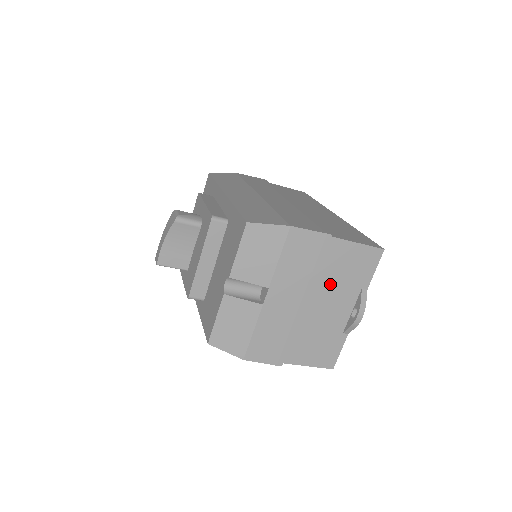
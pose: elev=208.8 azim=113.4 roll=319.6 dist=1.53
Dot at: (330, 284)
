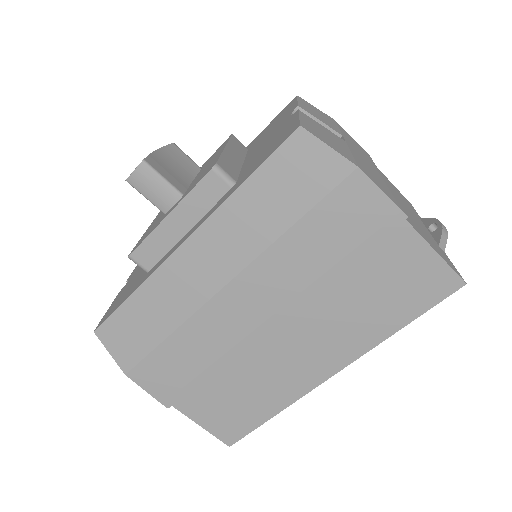
Dot at: (391, 188)
